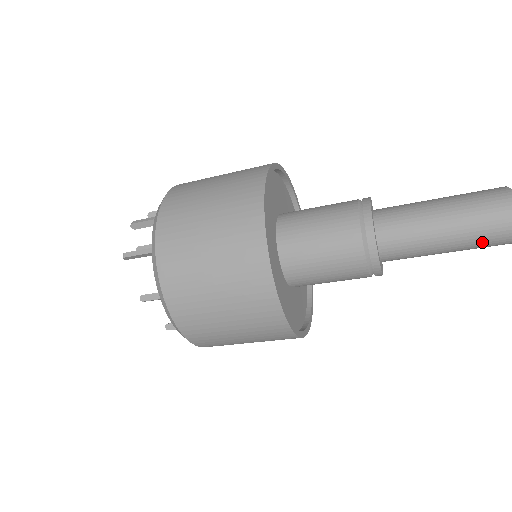
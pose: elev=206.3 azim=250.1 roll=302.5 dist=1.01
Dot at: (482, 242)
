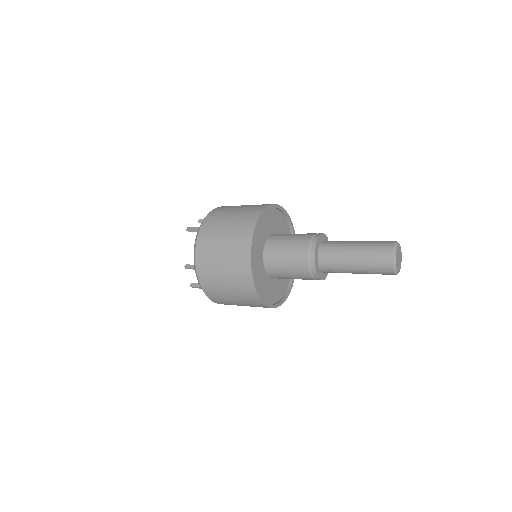
Dot at: (373, 264)
